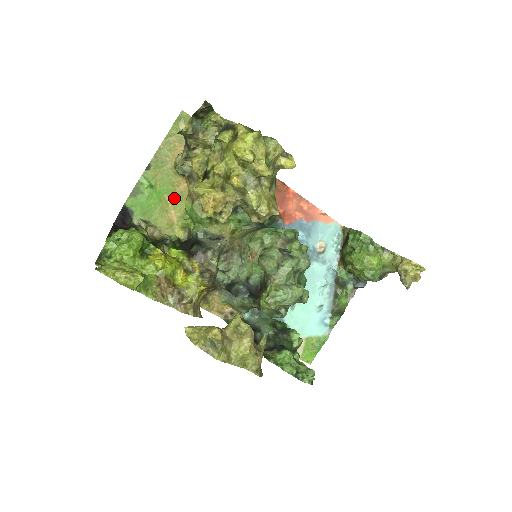
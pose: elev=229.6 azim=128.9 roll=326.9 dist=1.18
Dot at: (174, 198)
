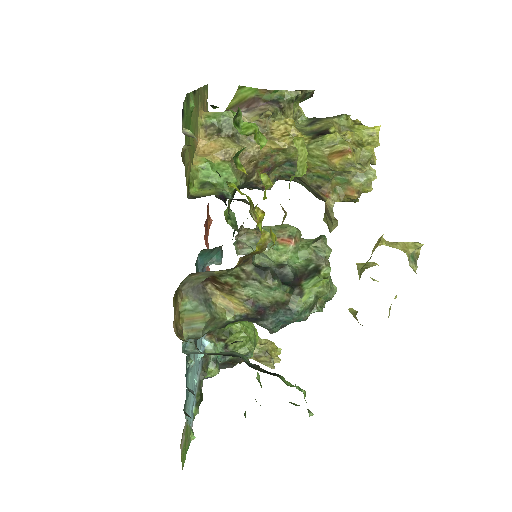
Dot at: (192, 145)
